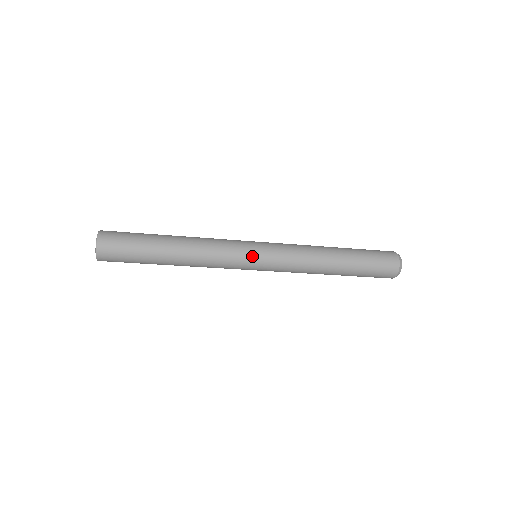
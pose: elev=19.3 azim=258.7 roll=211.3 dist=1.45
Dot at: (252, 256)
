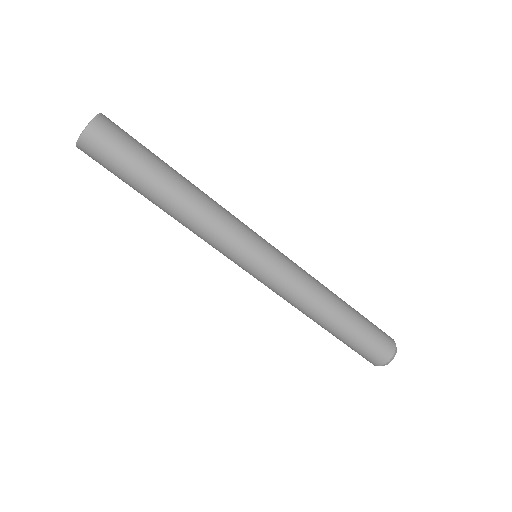
Dot at: (260, 236)
